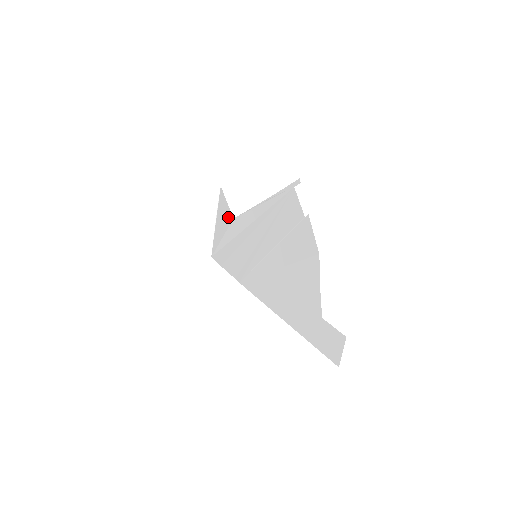
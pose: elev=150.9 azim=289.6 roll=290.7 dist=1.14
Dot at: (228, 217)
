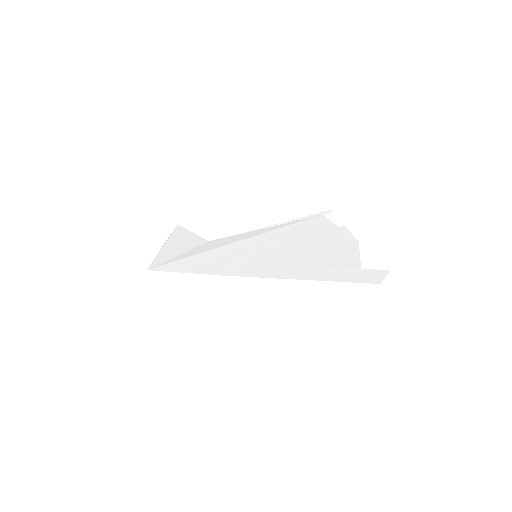
Dot at: (196, 242)
